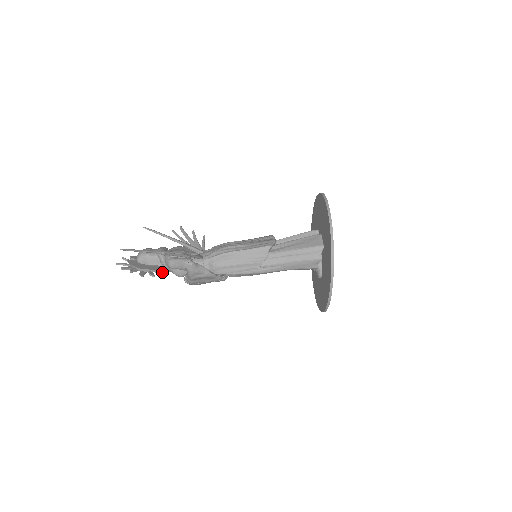
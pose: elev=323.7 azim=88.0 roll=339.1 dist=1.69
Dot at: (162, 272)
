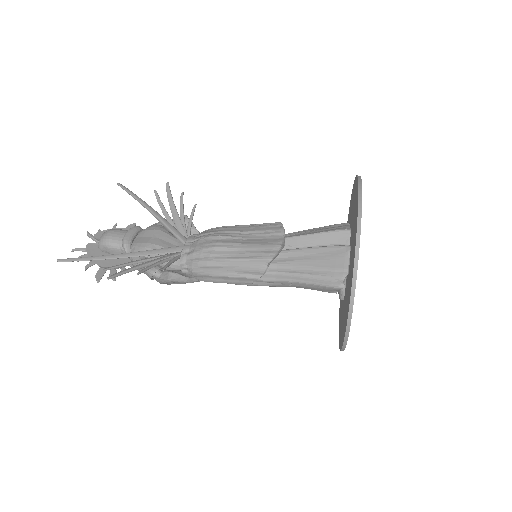
Dot at: (130, 266)
